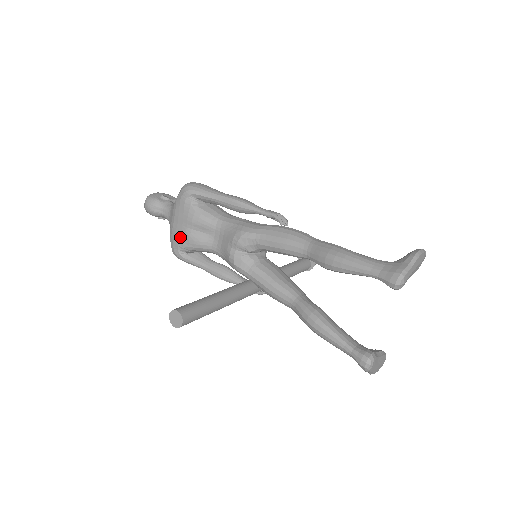
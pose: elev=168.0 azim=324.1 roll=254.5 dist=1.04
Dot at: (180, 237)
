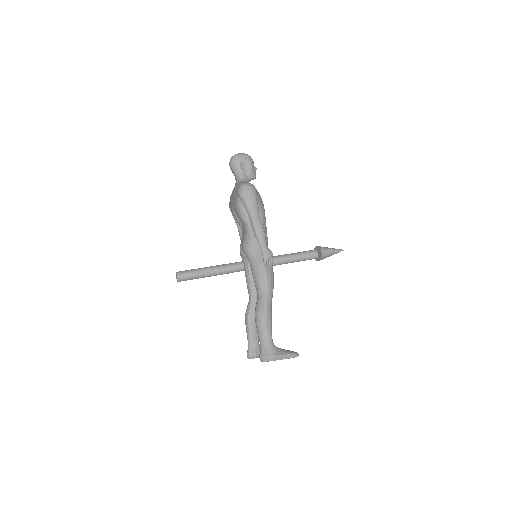
Dot at: (231, 205)
